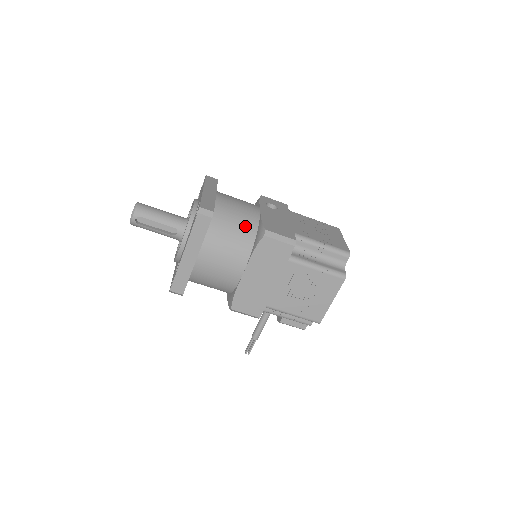
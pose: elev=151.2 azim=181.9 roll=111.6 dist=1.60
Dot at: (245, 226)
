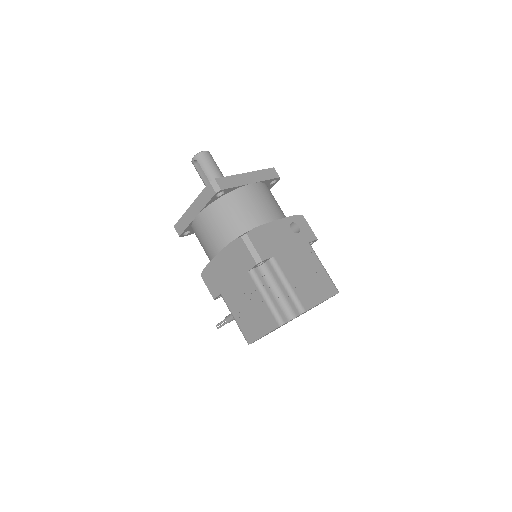
Dot at: (244, 221)
